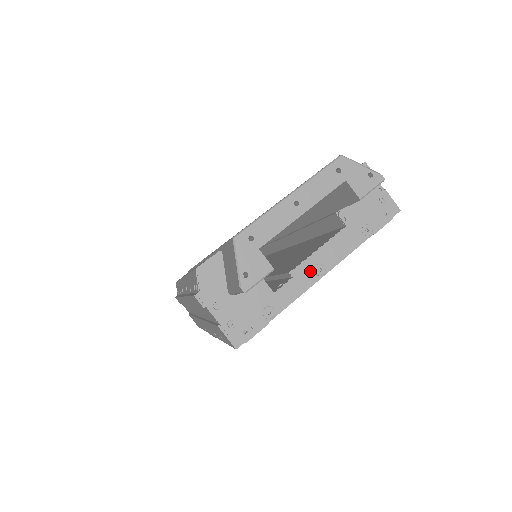
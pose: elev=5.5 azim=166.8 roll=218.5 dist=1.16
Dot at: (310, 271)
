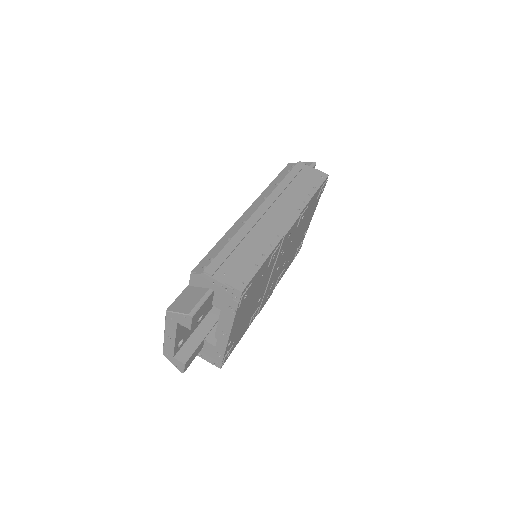
Dot at: (222, 335)
